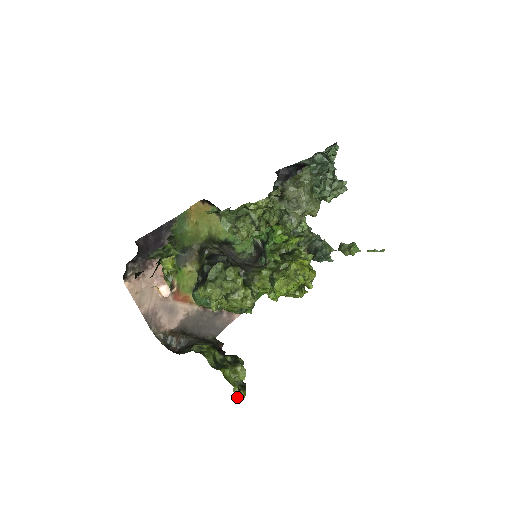
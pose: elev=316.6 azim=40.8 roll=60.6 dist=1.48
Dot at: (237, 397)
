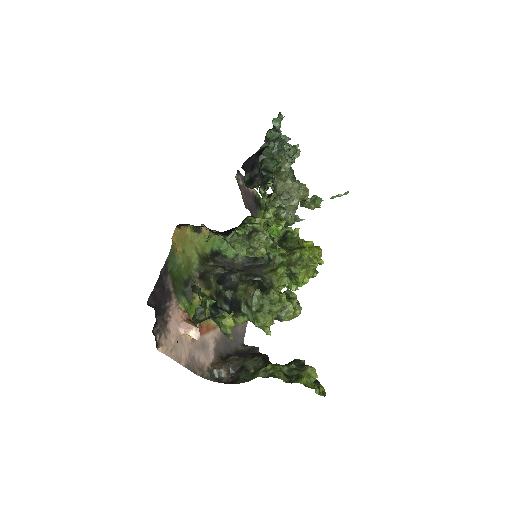
Dot at: (320, 395)
